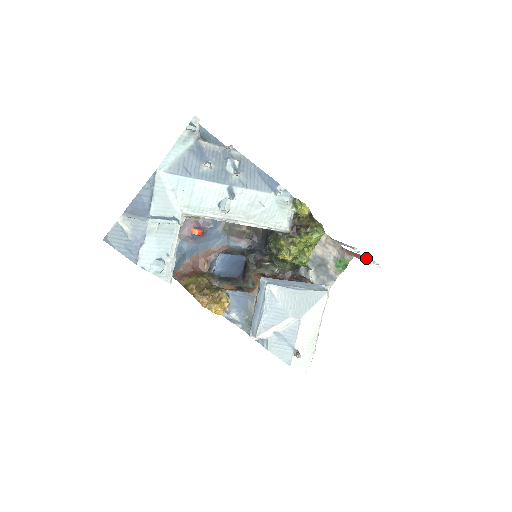
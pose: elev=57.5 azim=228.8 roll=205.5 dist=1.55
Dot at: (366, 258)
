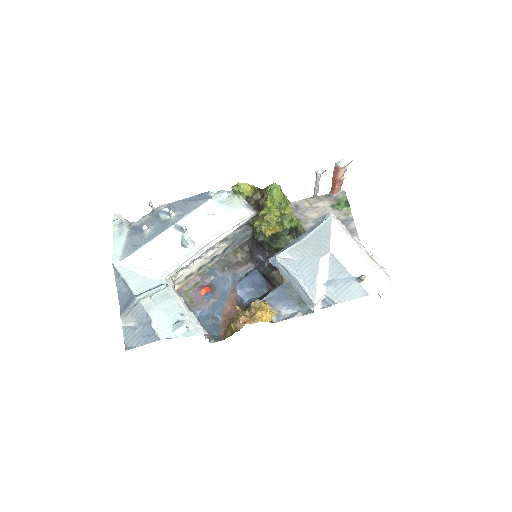
Dot at: (335, 170)
